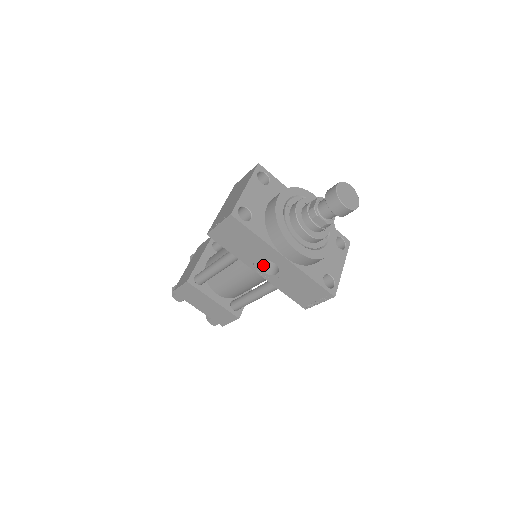
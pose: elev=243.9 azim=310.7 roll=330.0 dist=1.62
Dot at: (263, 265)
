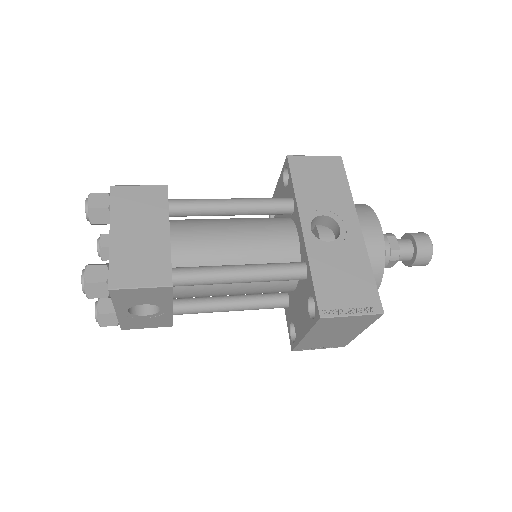
Dot at: occluded
